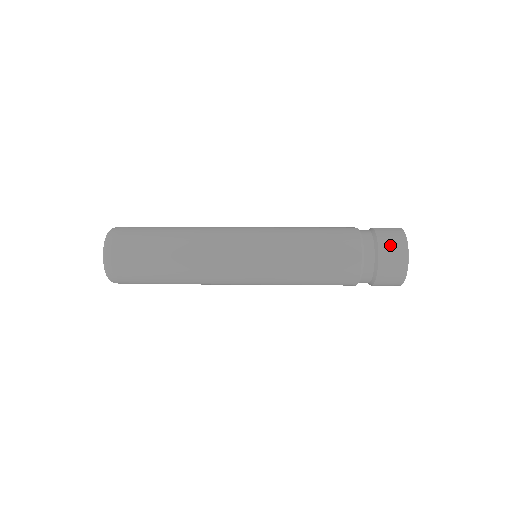
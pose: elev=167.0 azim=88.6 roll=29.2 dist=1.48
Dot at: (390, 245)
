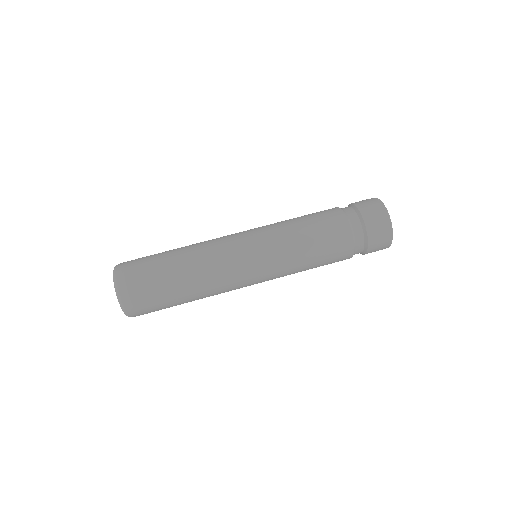
Dot at: (378, 242)
